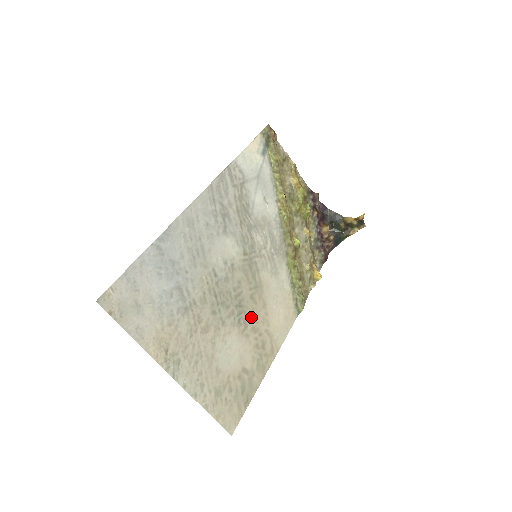
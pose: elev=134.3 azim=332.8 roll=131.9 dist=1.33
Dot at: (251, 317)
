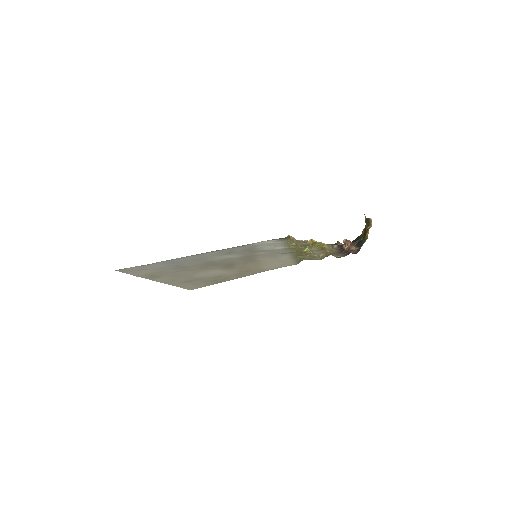
Dot at: (240, 266)
